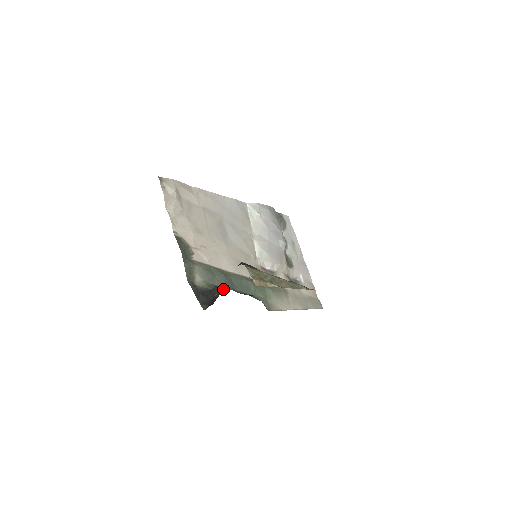
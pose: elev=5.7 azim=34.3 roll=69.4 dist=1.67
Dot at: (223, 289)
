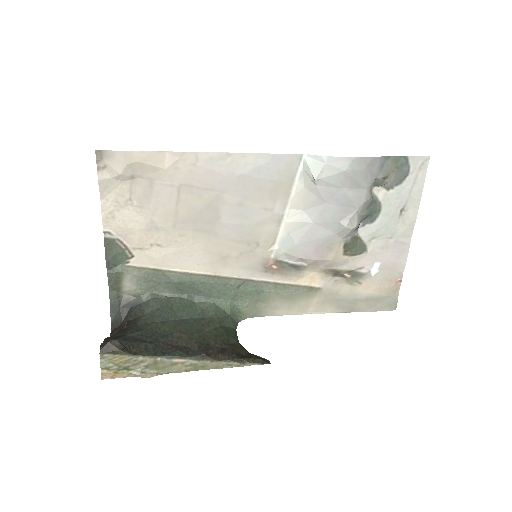
Dot at: (124, 328)
